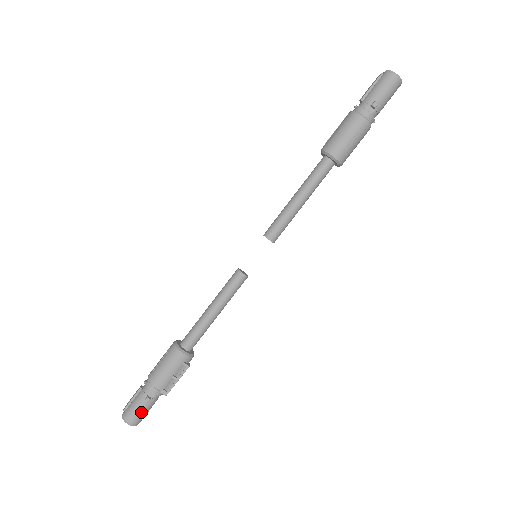
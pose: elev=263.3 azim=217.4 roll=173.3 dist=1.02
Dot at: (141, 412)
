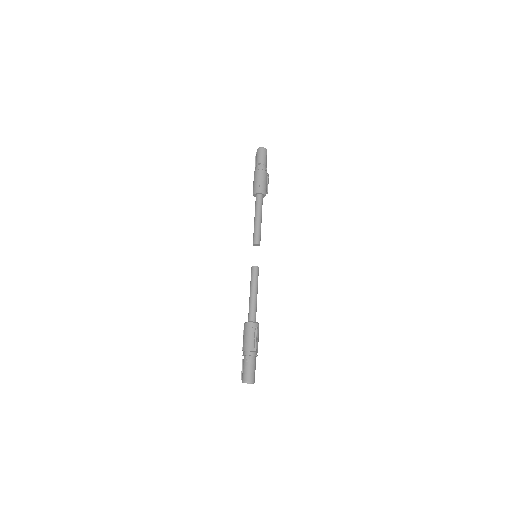
Dot at: (249, 371)
